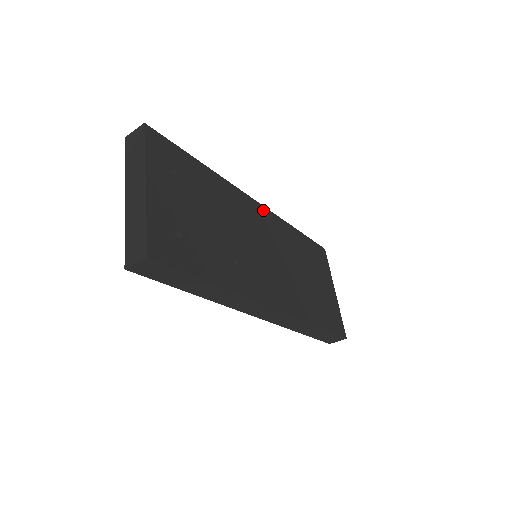
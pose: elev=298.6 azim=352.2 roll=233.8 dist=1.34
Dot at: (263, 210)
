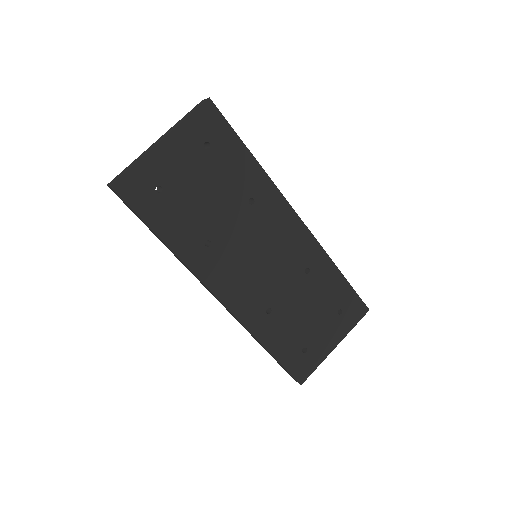
Dot at: (301, 229)
